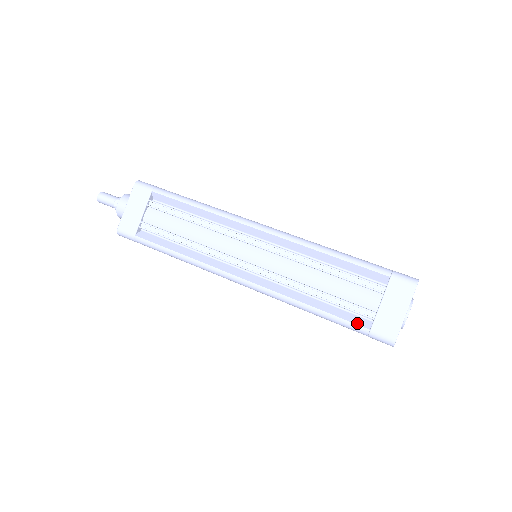
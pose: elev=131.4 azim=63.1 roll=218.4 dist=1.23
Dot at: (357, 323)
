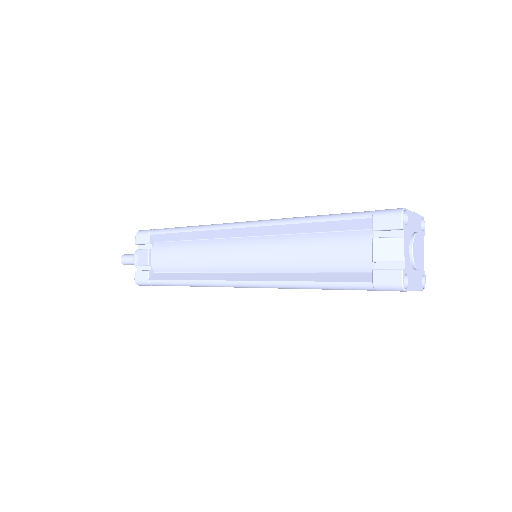
Dot at: (361, 213)
